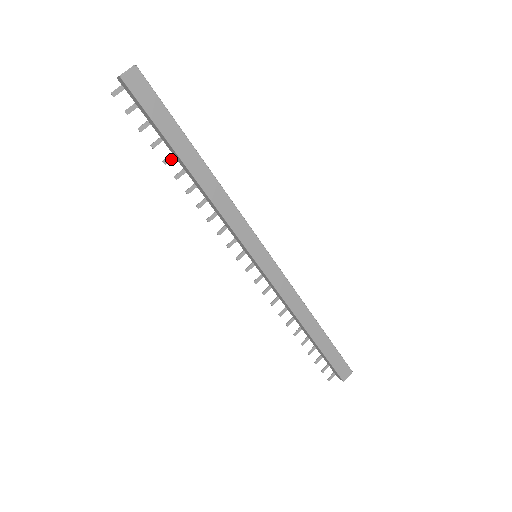
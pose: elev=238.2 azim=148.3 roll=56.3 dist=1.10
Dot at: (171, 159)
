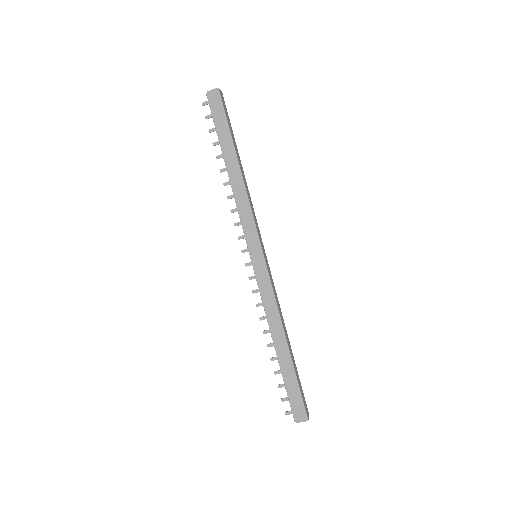
Dot at: (222, 157)
